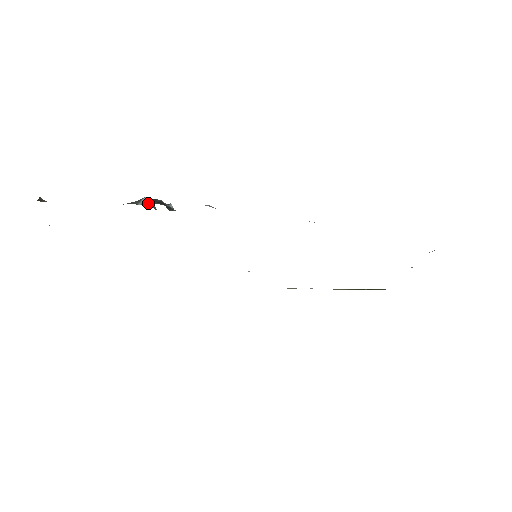
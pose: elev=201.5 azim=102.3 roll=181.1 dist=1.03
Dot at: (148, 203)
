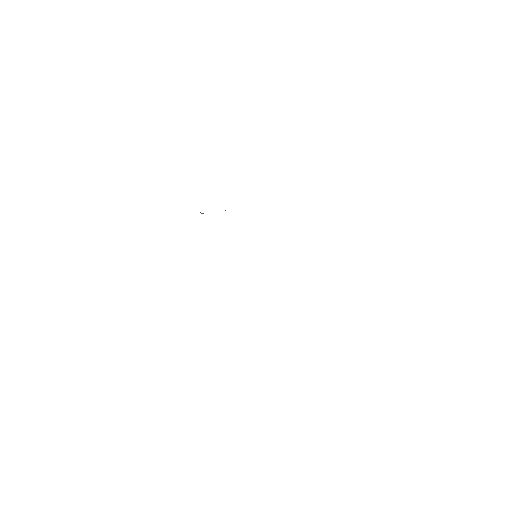
Dot at: occluded
